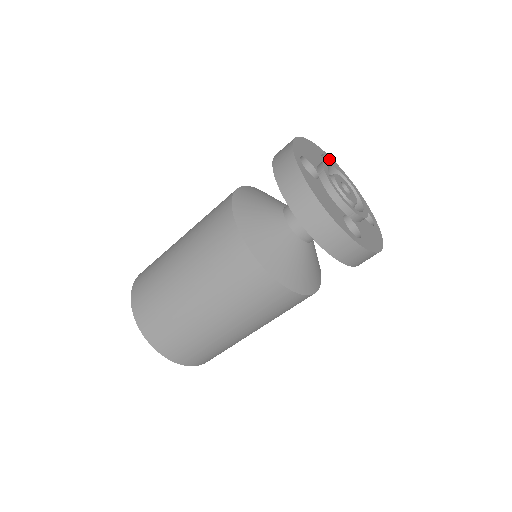
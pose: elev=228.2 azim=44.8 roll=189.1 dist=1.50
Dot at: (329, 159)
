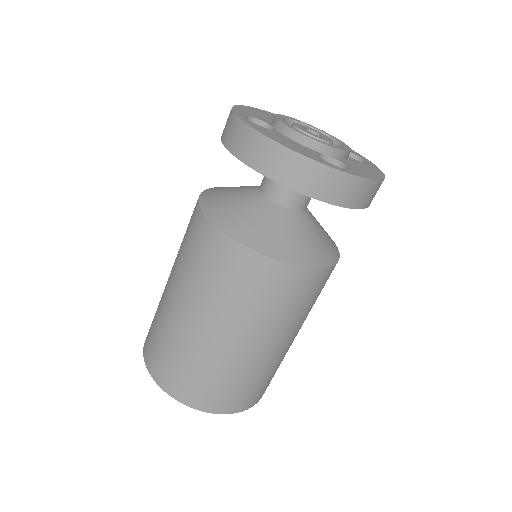
Dot at: occluded
